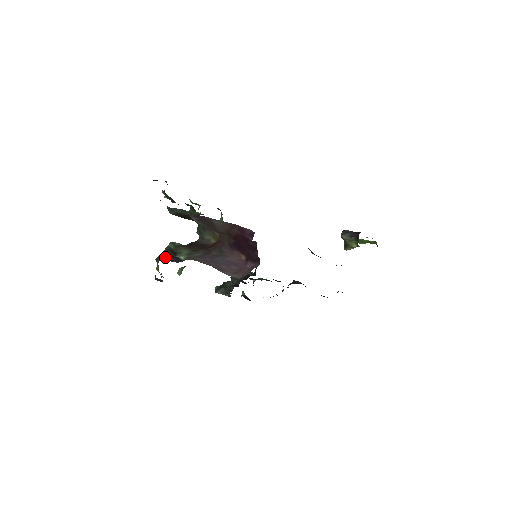
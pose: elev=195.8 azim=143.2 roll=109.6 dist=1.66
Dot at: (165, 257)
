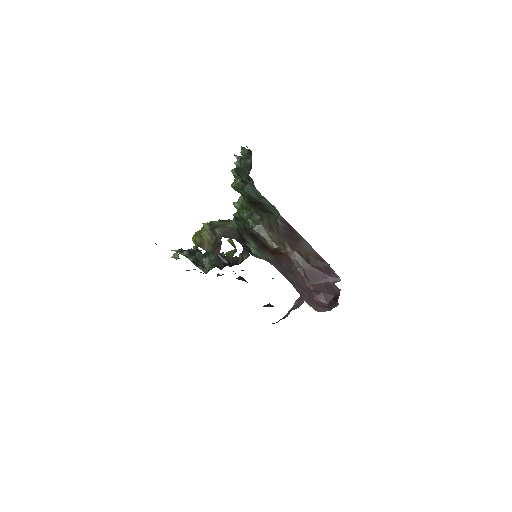
Dot at: (238, 240)
